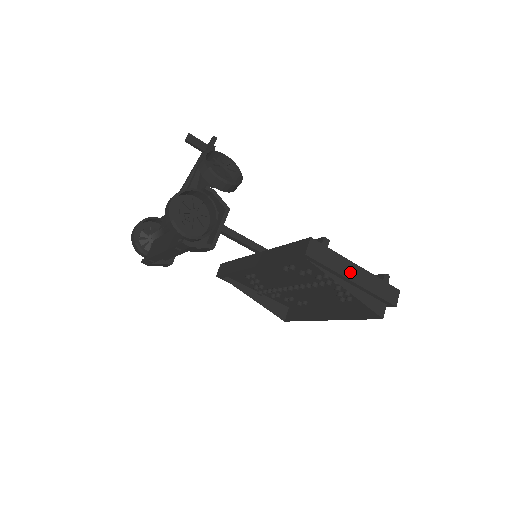
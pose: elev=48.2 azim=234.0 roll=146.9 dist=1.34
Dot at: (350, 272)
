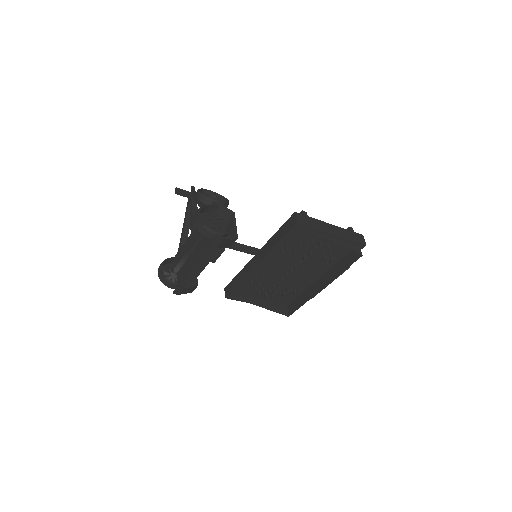
Dot at: (328, 229)
